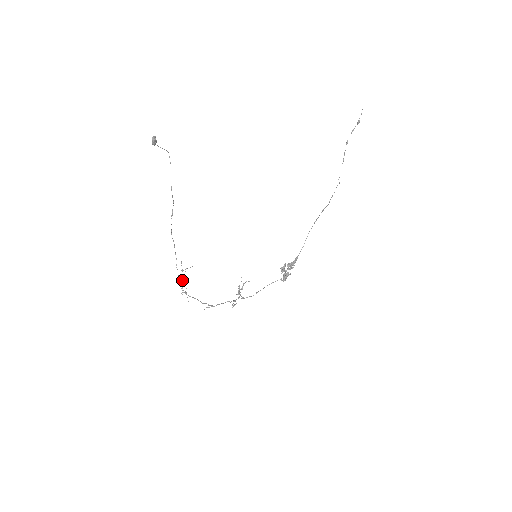
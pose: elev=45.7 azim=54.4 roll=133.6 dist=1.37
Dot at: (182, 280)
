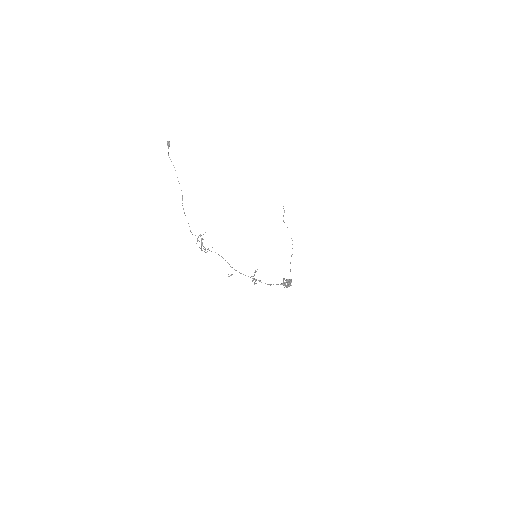
Dot at: (201, 249)
